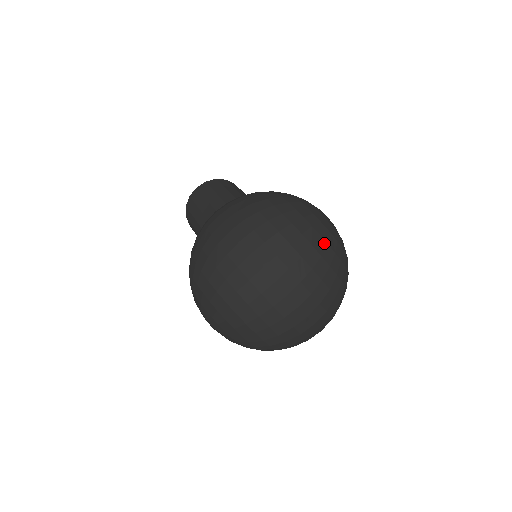
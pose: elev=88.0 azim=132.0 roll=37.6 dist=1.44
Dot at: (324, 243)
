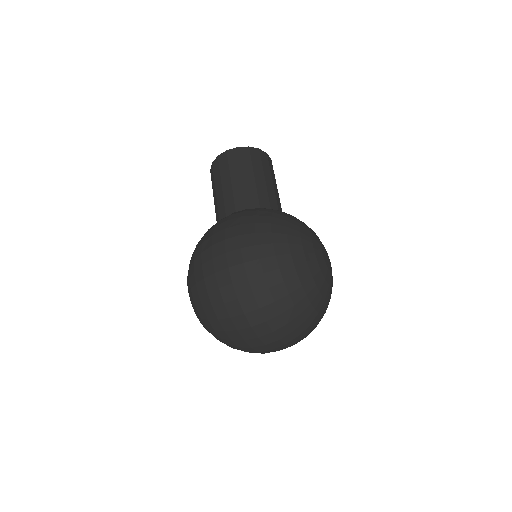
Dot at: (307, 302)
